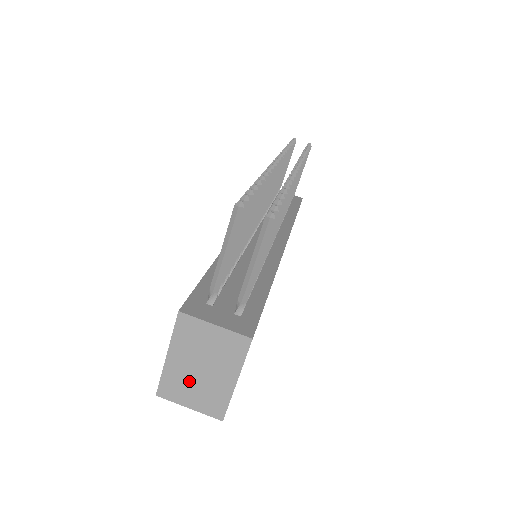
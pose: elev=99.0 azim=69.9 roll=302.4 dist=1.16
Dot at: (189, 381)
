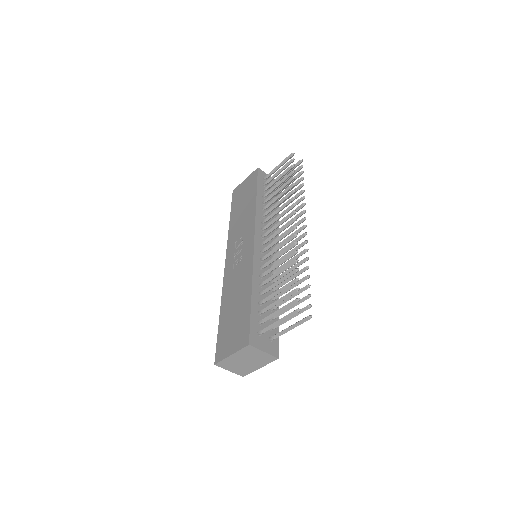
Dot at: (236, 364)
